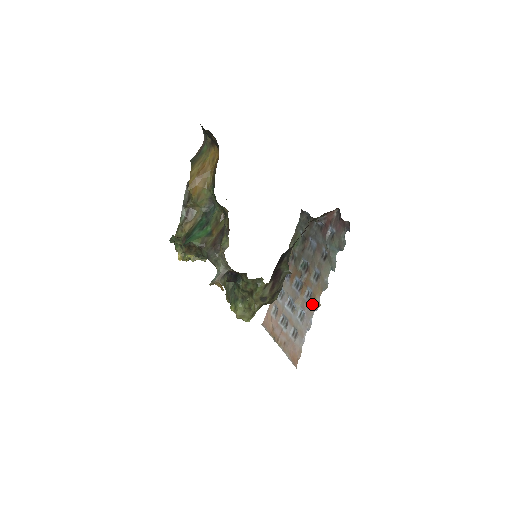
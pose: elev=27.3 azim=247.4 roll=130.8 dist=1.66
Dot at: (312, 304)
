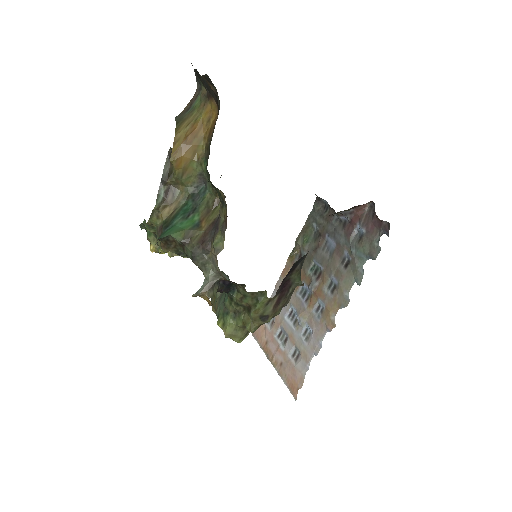
Dot at: (324, 322)
